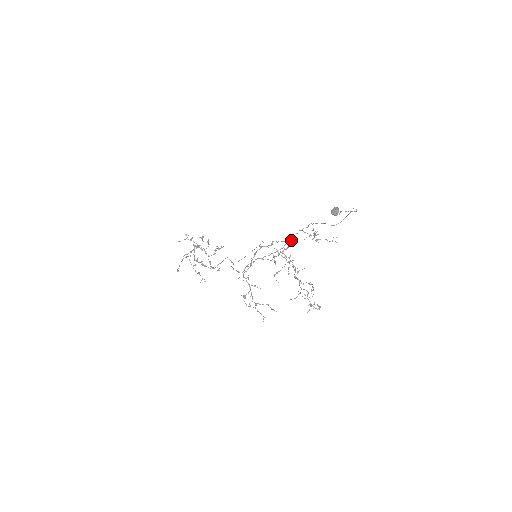
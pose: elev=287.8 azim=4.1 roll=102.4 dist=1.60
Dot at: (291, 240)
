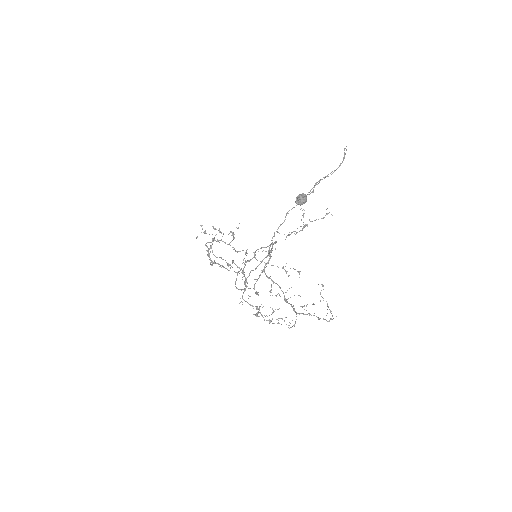
Dot at: (269, 249)
